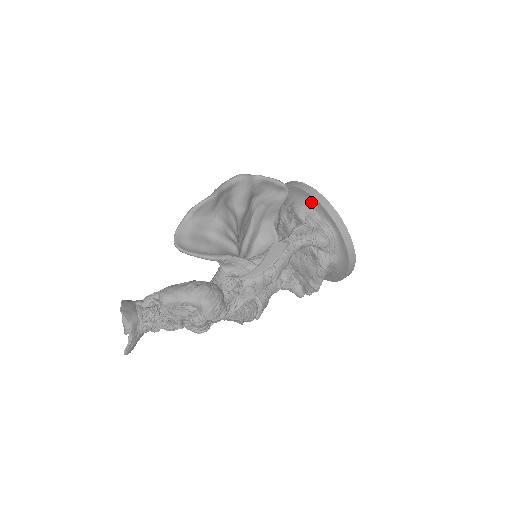
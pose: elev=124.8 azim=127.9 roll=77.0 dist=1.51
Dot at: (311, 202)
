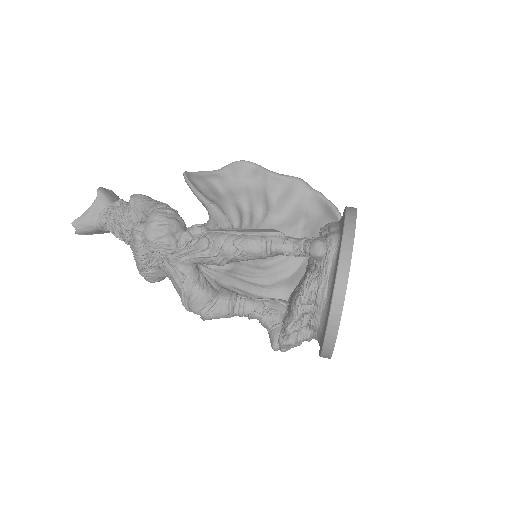
Dot at: (342, 217)
